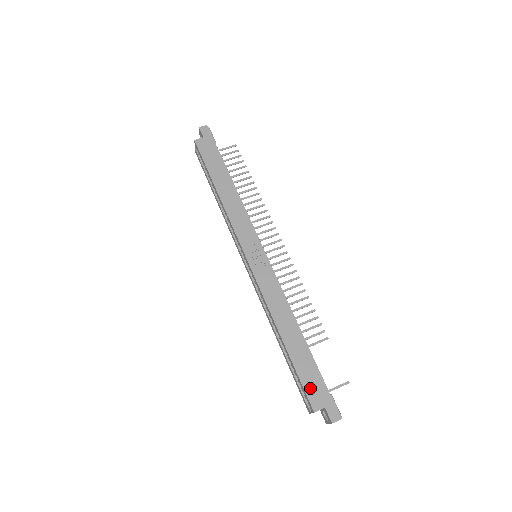
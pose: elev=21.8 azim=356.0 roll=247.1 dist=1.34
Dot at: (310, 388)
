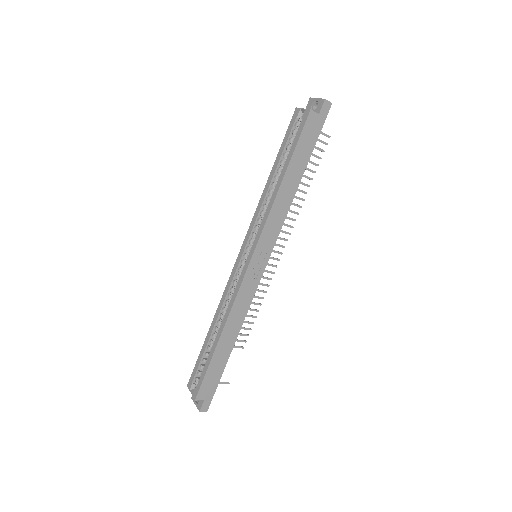
Dot at: (207, 383)
